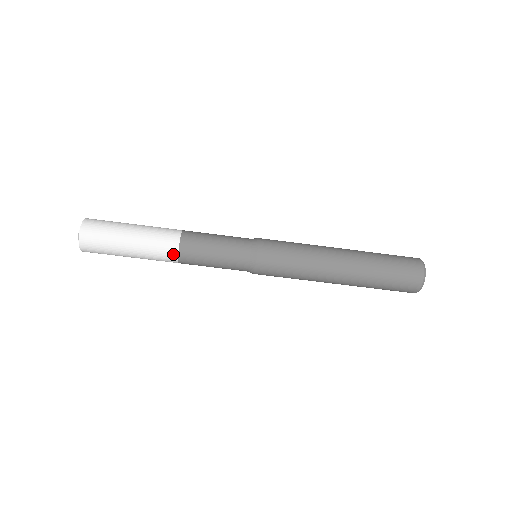
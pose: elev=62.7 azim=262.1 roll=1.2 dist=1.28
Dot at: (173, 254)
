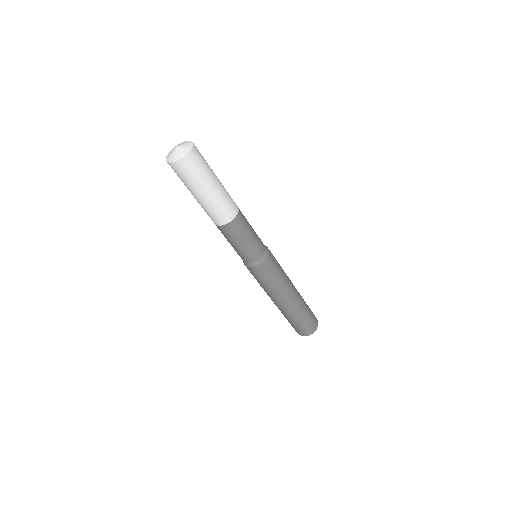
Dot at: (224, 221)
